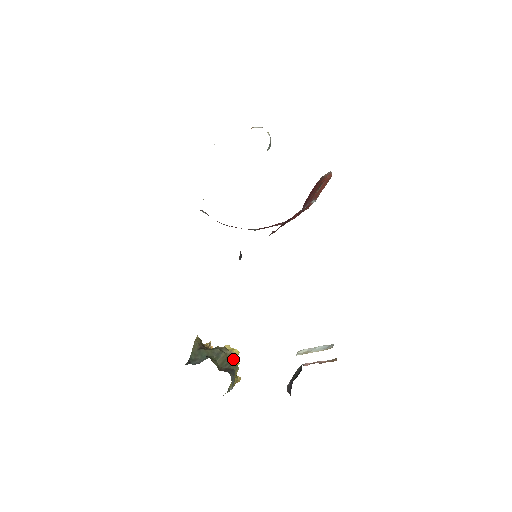
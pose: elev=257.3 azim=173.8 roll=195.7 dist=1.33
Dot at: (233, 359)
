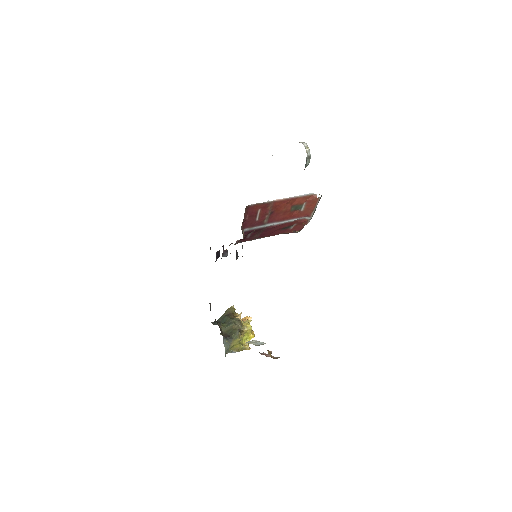
Dot at: (237, 330)
